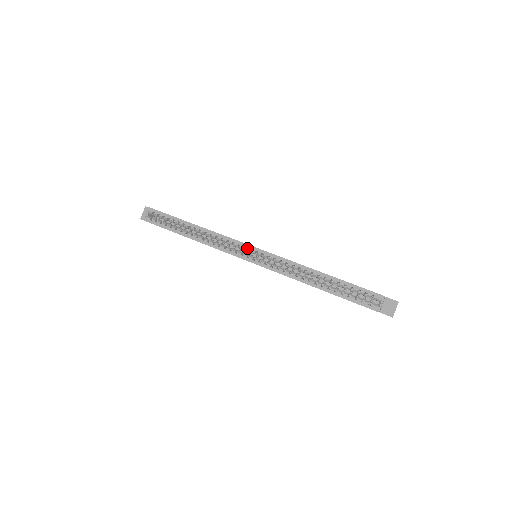
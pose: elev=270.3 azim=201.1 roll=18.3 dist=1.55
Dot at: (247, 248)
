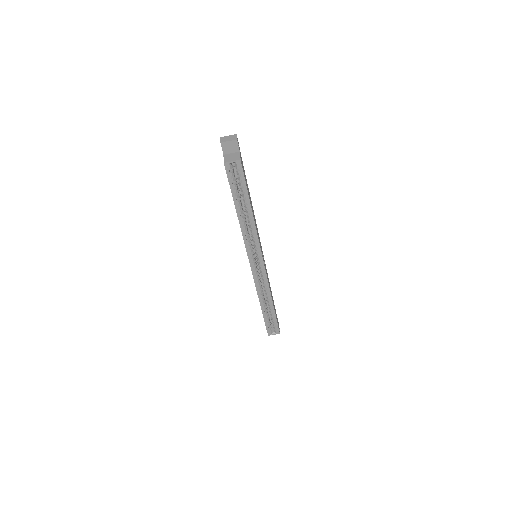
Dot at: (259, 258)
